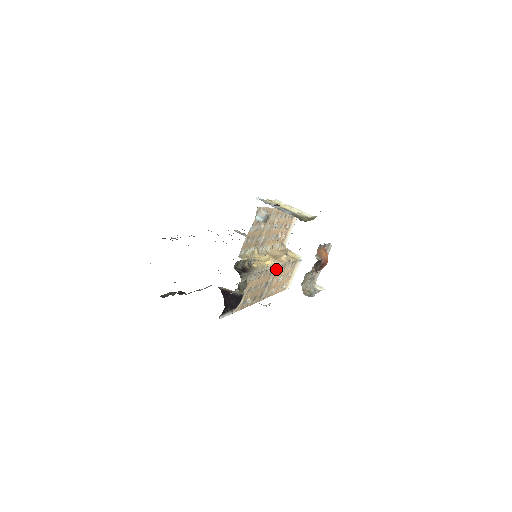
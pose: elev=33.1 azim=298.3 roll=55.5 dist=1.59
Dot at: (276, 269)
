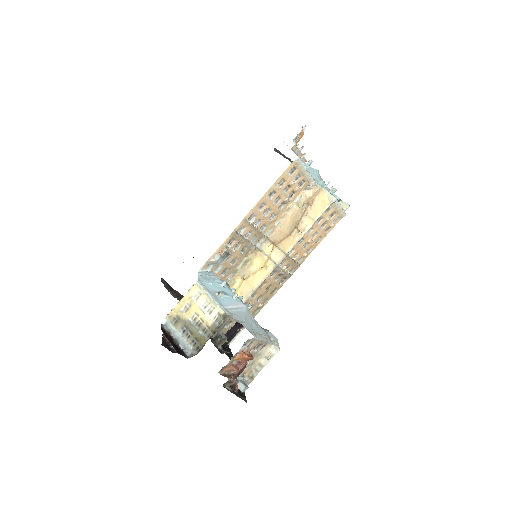
Dot at: (282, 261)
